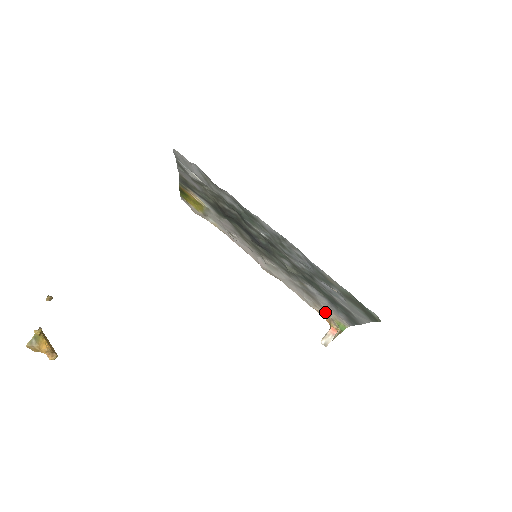
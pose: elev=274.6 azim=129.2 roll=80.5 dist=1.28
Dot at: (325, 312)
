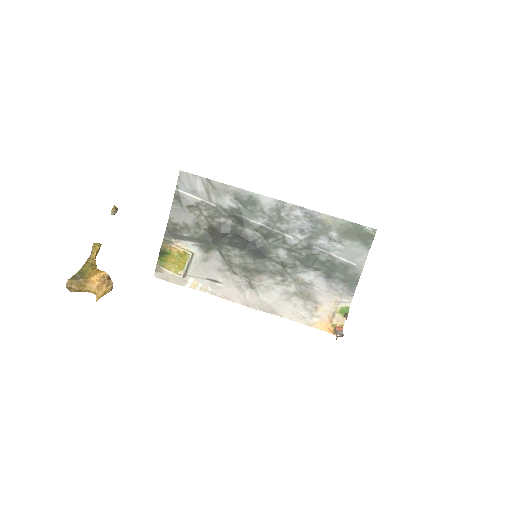
Dot at: (324, 313)
